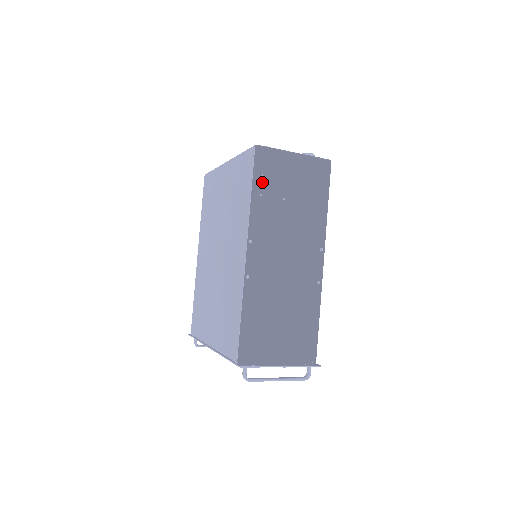
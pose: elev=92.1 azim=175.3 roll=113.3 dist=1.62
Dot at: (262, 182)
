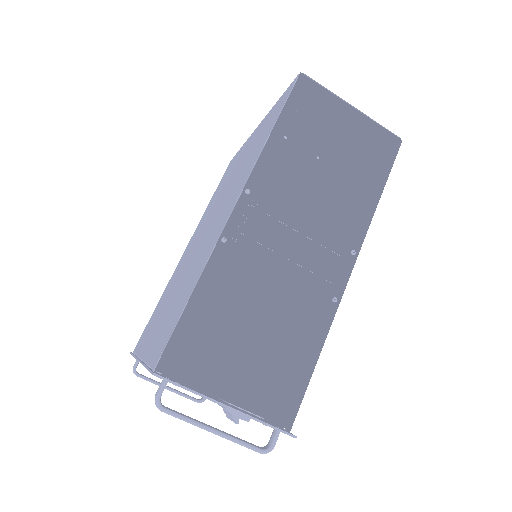
Dot at: (294, 121)
